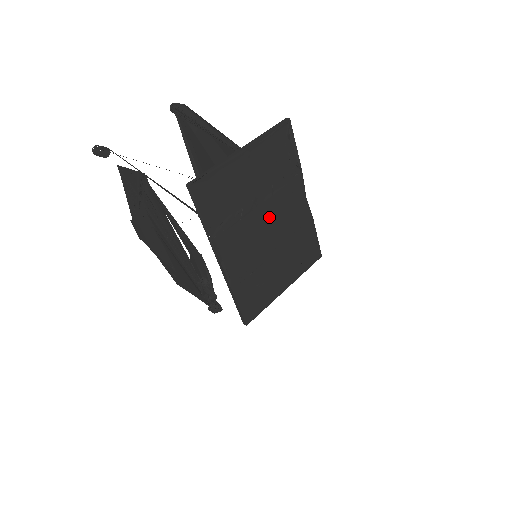
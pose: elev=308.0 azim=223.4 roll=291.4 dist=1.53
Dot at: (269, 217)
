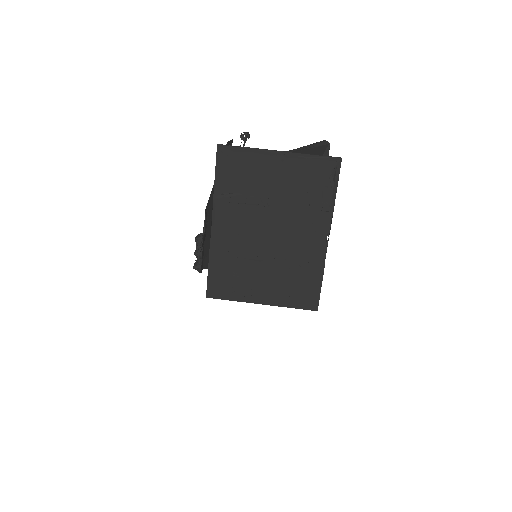
Dot at: (276, 225)
